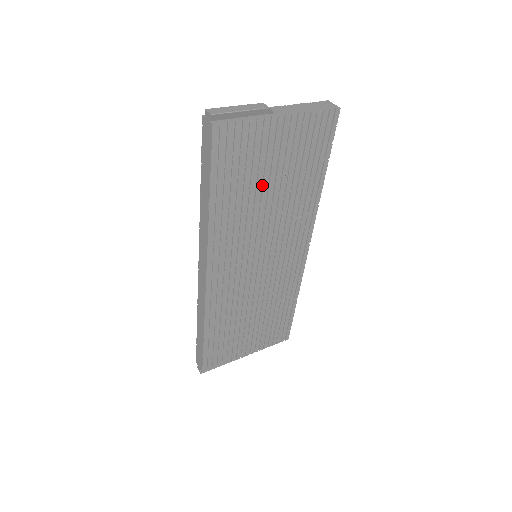
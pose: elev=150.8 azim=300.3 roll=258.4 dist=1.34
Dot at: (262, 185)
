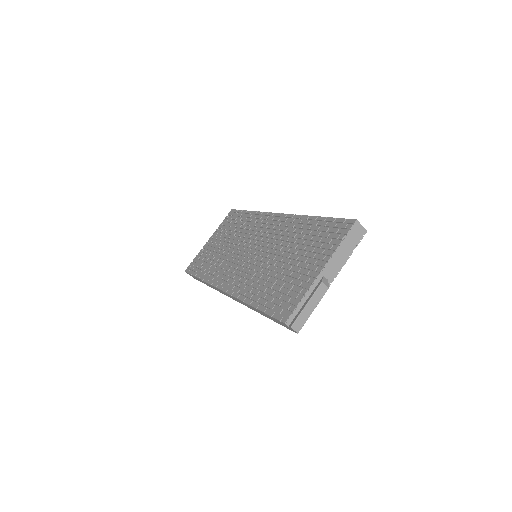
Dot at: occluded
